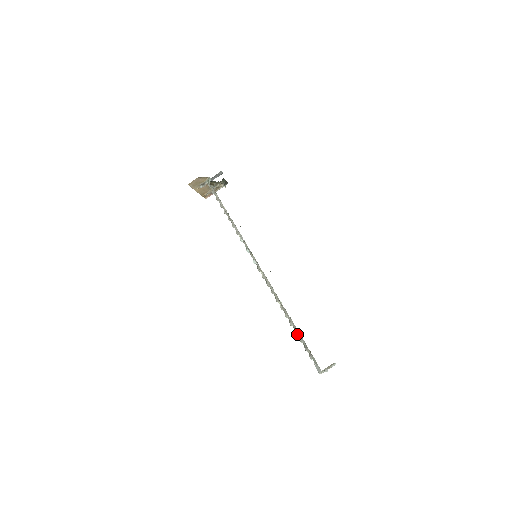
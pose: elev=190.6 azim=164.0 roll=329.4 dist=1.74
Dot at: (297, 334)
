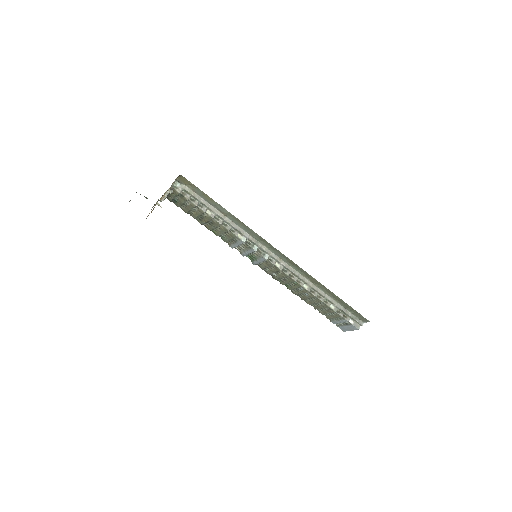
Dot at: (330, 306)
